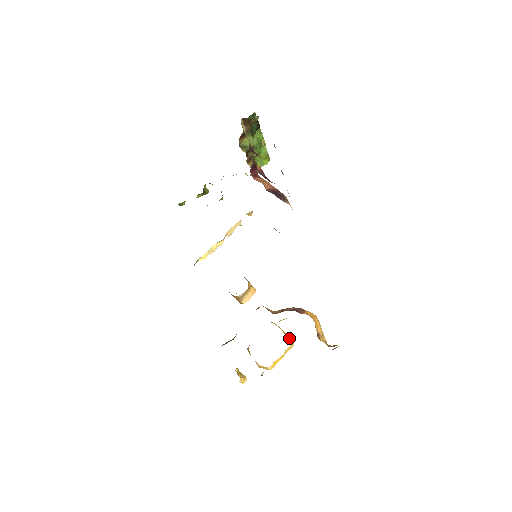
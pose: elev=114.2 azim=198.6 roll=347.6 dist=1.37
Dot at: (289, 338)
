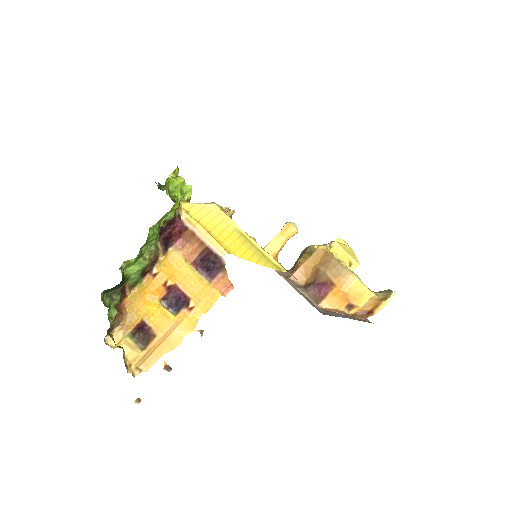
Dot at: (350, 264)
